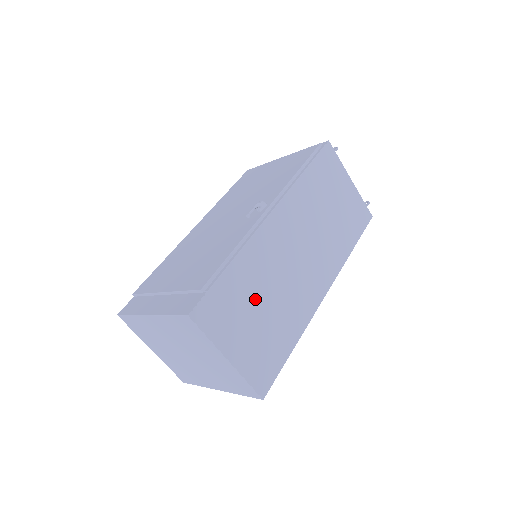
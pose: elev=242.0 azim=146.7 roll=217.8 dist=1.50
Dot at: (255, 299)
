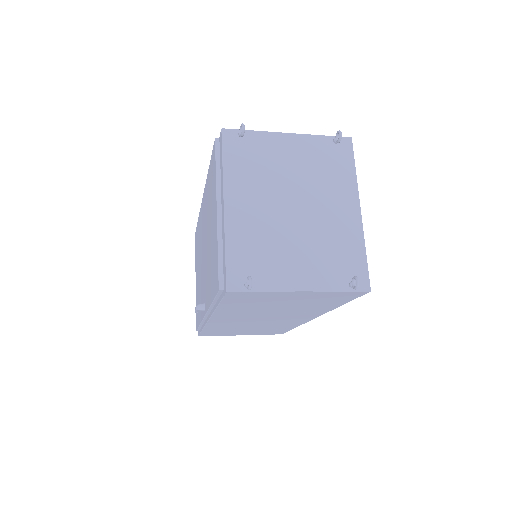
Dot at: (238, 329)
